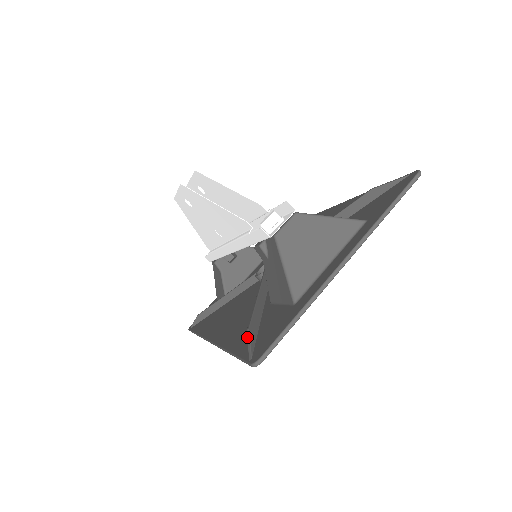
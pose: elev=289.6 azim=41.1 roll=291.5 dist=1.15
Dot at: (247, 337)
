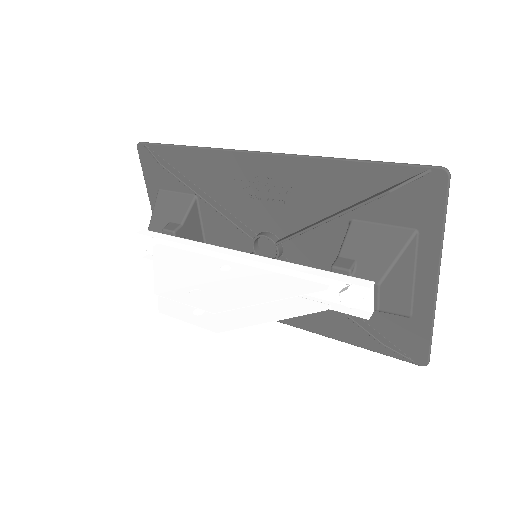
Dot at: occluded
